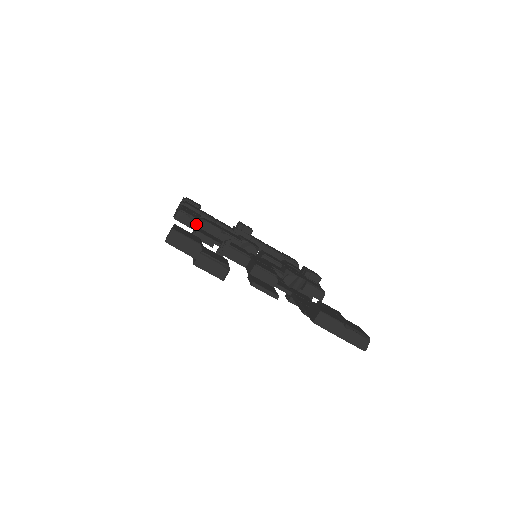
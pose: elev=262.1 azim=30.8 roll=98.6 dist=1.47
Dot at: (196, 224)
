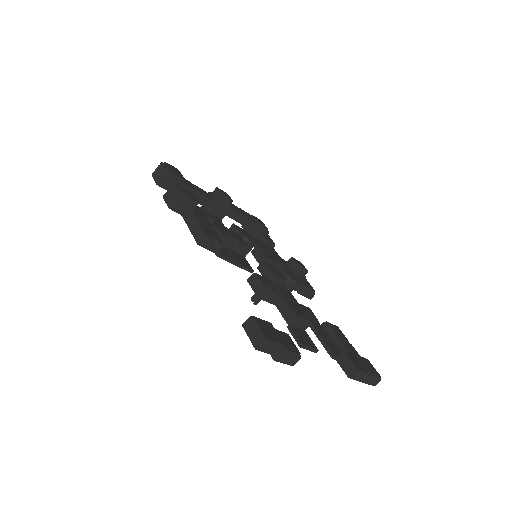
Dot at: (219, 248)
